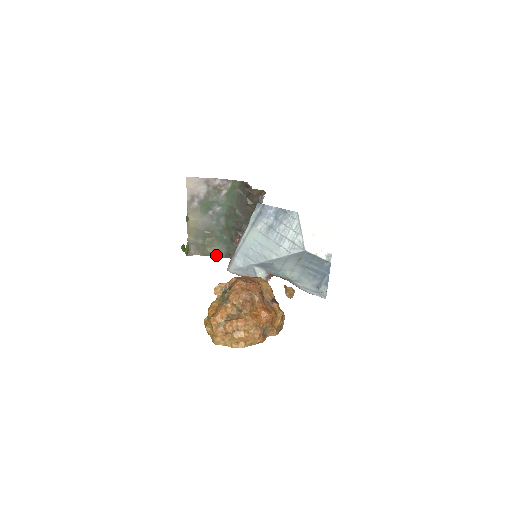
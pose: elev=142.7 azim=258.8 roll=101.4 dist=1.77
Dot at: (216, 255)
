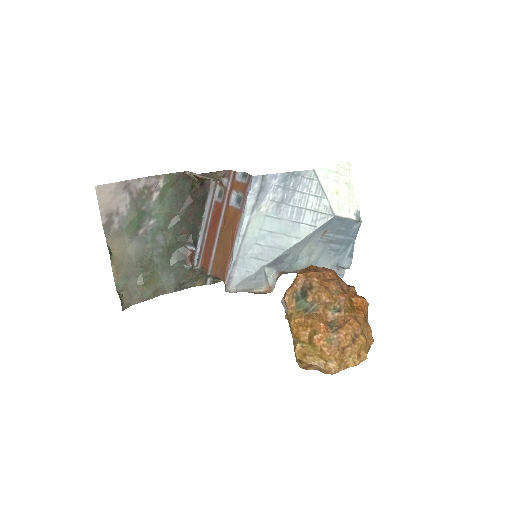
Dot at: (160, 293)
